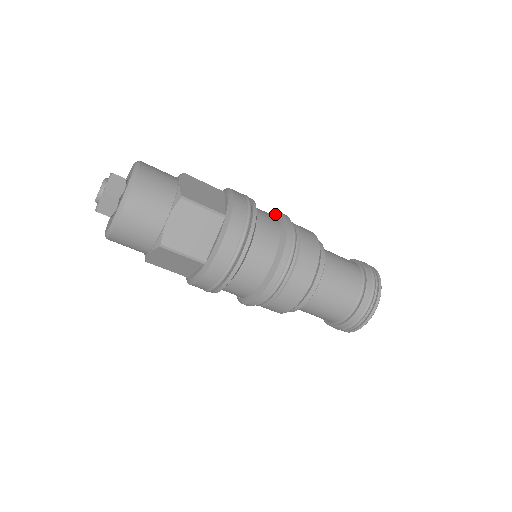
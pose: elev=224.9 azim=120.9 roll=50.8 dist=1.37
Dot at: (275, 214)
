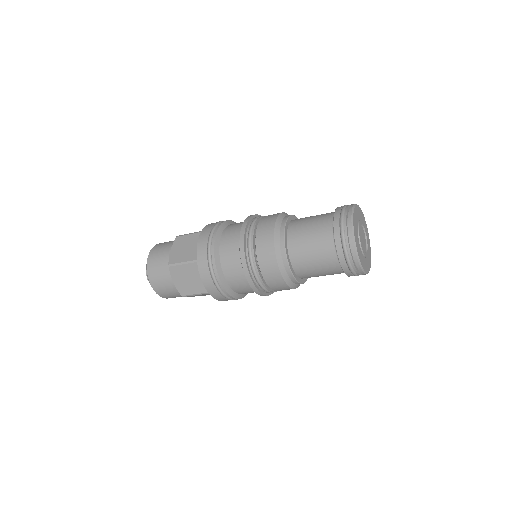
Dot at: (239, 252)
